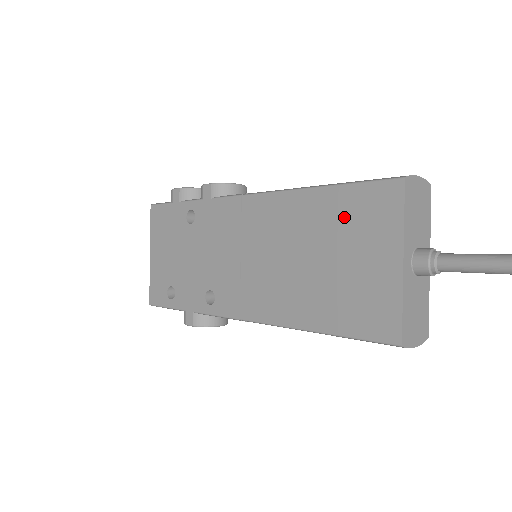
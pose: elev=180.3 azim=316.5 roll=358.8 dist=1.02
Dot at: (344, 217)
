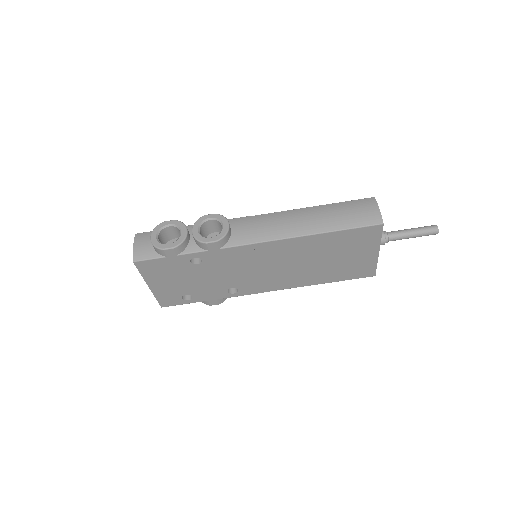
Dot at: (344, 243)
